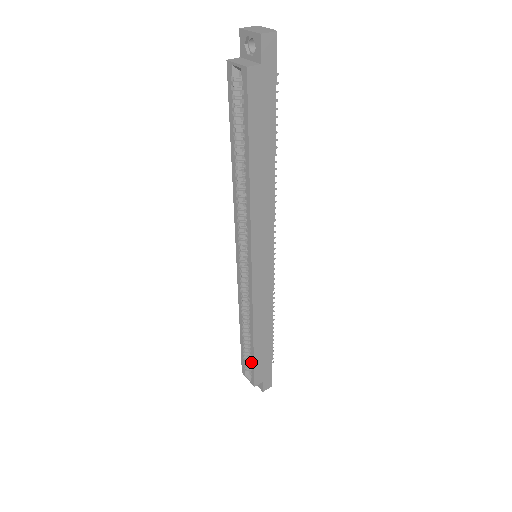
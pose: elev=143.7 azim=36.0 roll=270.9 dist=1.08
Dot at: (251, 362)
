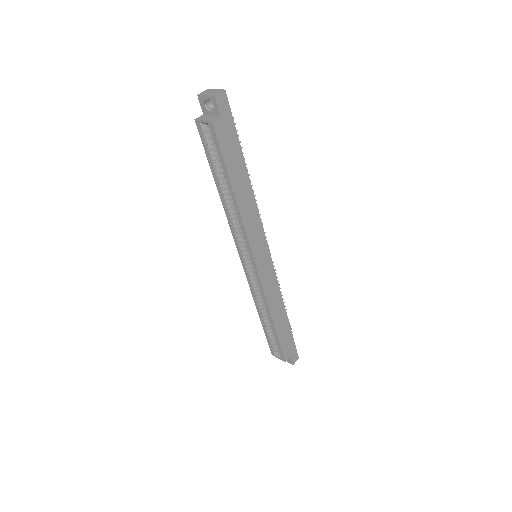
Dot at: (277, 342)
